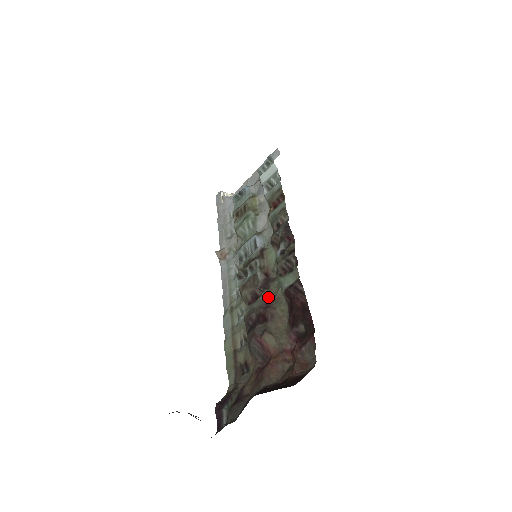
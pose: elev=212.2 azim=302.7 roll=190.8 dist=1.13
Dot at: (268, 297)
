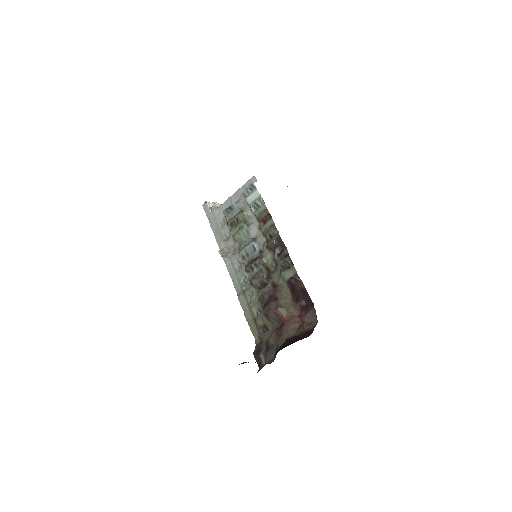
Dot at: (273, 284)
